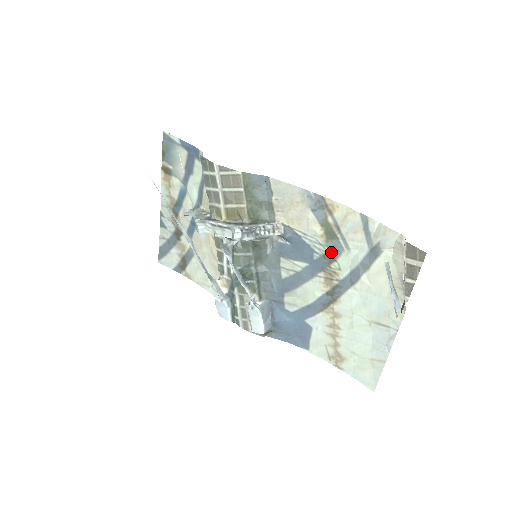
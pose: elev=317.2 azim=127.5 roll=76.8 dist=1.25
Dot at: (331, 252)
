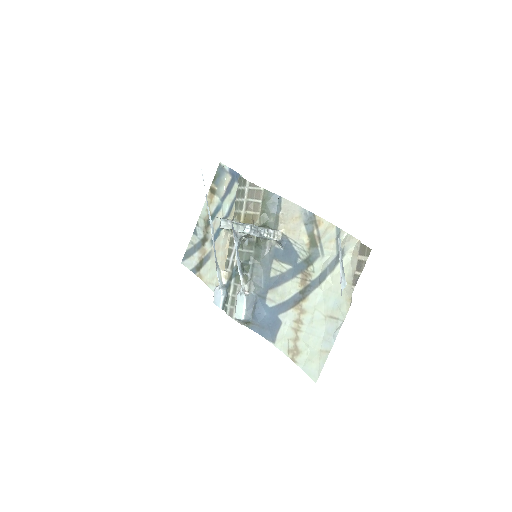
Dot at: (310, 257)
